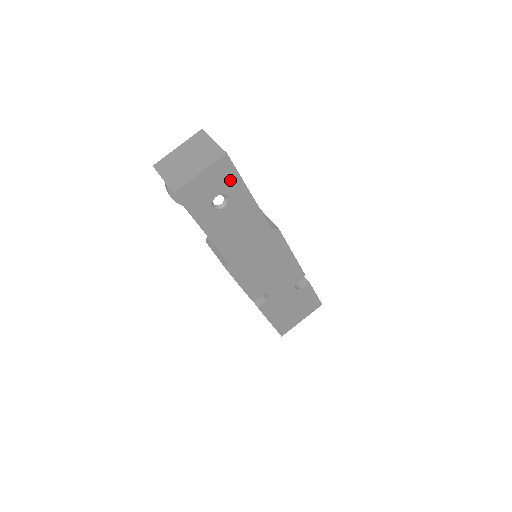
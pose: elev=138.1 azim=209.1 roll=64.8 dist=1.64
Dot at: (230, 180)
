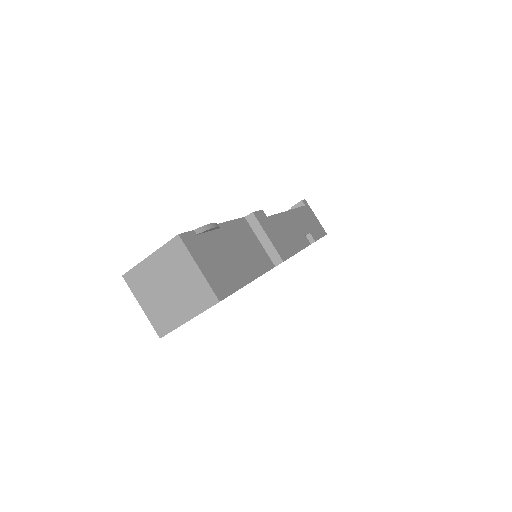
Dot at: occluded
